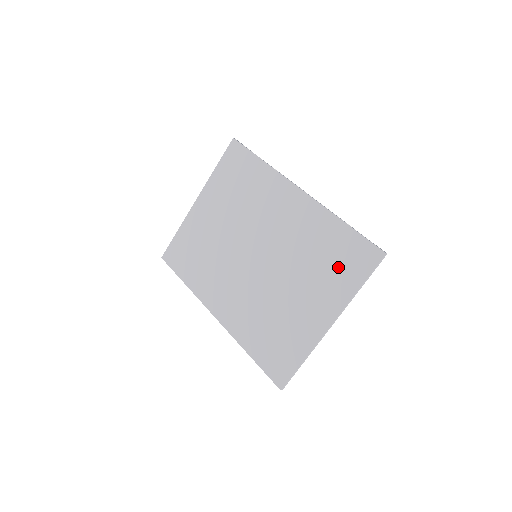
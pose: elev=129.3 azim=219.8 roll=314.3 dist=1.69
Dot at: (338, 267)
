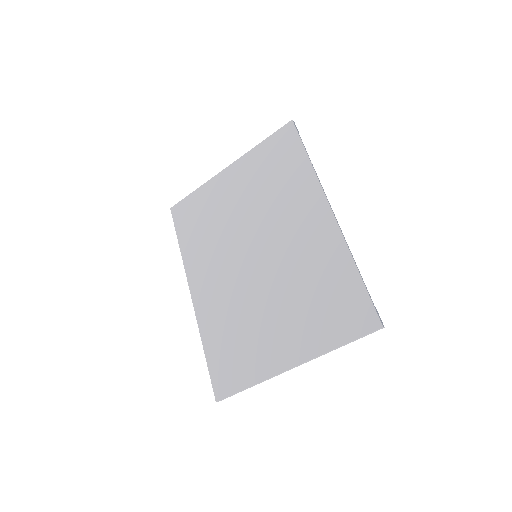
Dot at: (328, 313)
